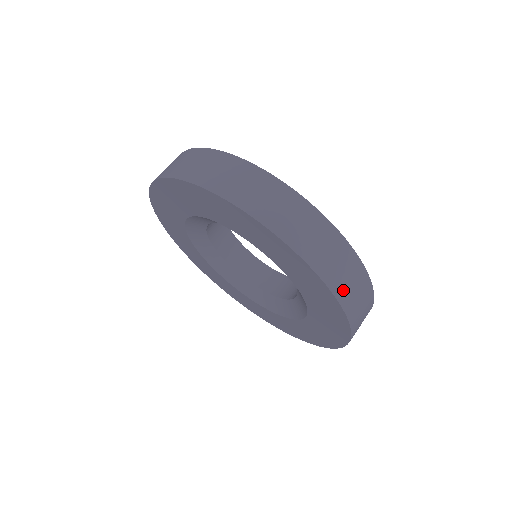
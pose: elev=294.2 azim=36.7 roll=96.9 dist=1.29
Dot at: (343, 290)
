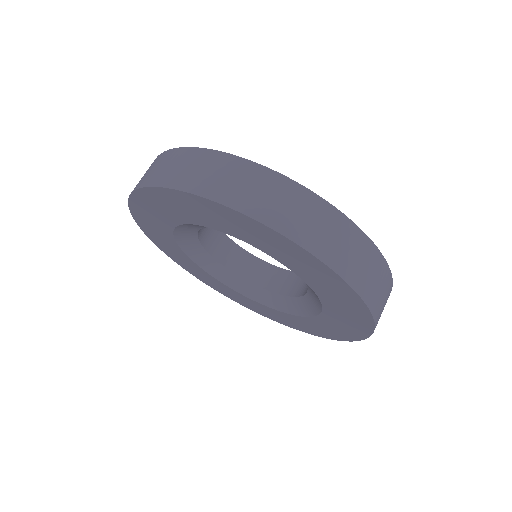
Dot at: (324, 247)
